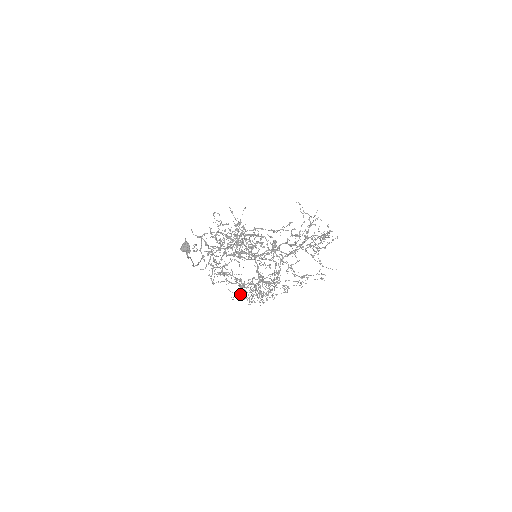
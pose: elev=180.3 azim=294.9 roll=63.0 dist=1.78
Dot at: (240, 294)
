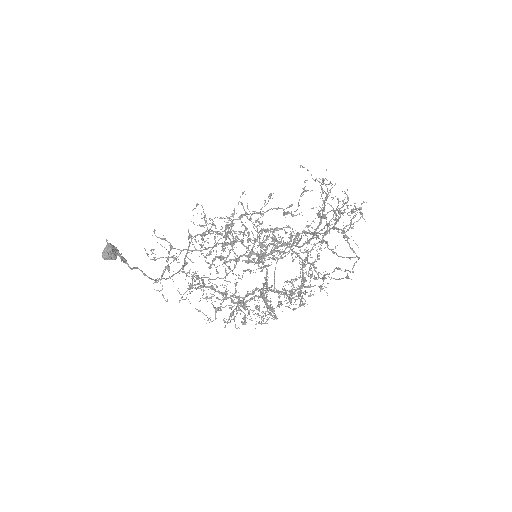
Dot at: occluded
